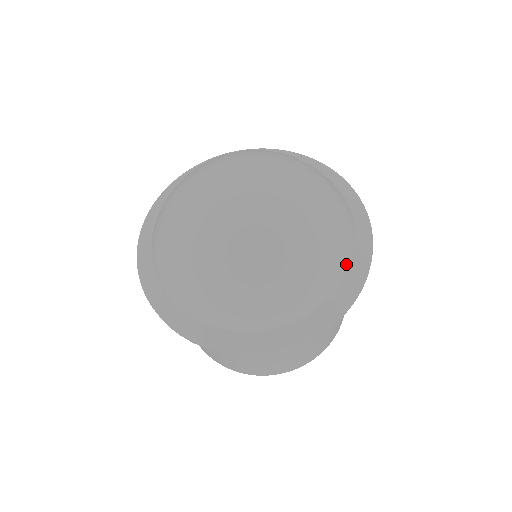
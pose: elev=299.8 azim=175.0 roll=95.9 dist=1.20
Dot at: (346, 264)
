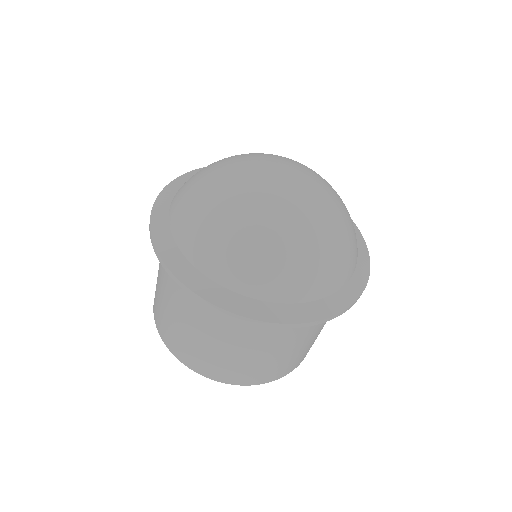
Dot at: (340, 282)
